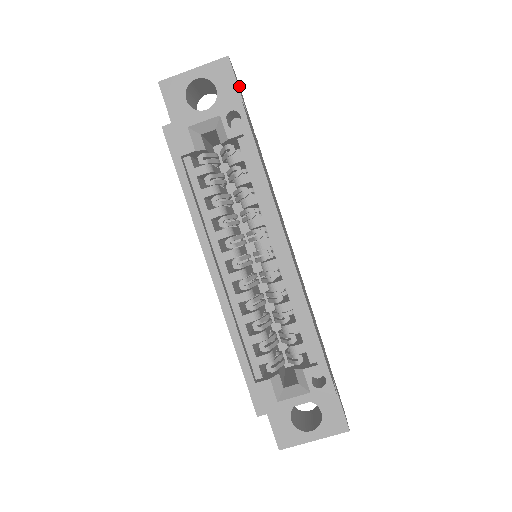
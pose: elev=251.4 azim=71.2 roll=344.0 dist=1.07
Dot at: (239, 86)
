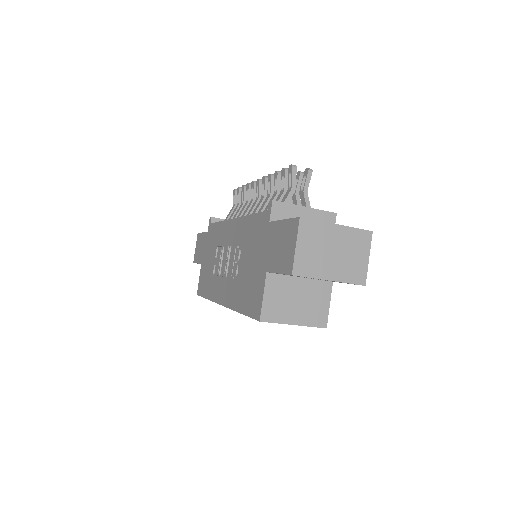
Dot at: occluded
